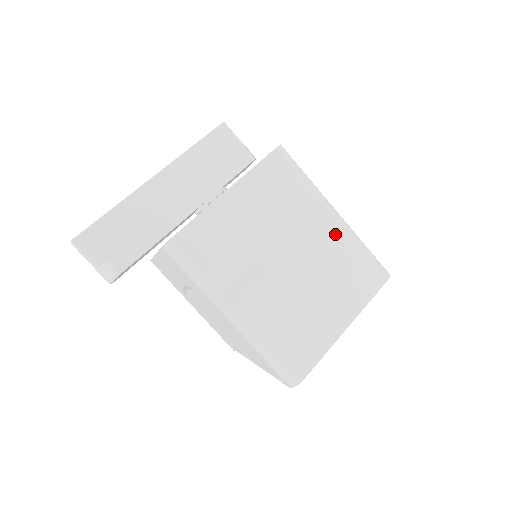
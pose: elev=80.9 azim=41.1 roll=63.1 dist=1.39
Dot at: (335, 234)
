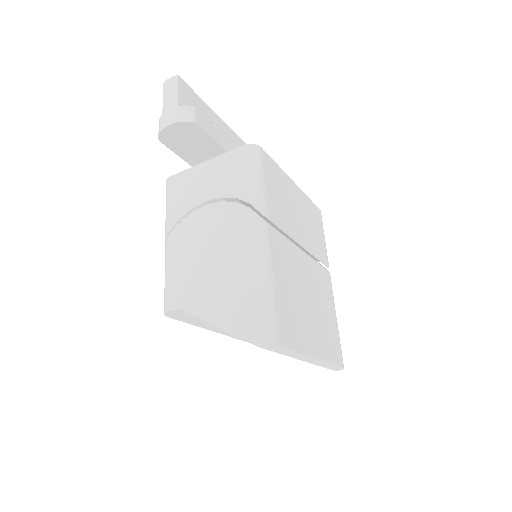
Dot at: (329, 293)
